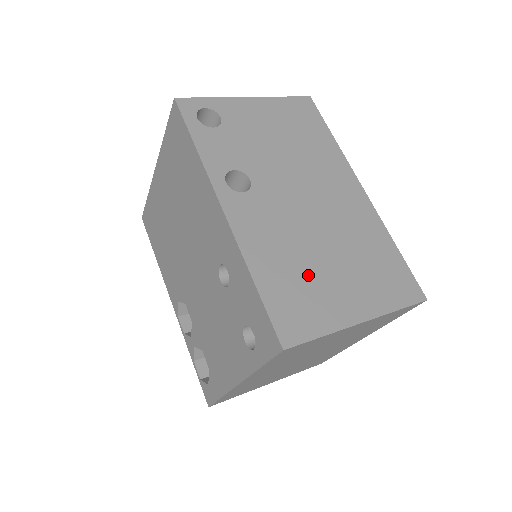
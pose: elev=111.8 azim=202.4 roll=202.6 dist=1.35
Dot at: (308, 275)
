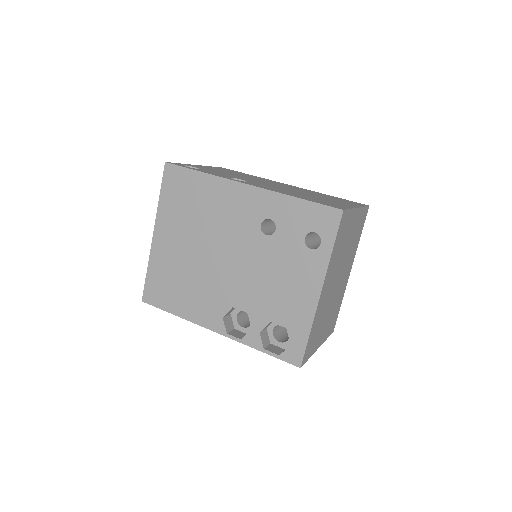
Dot at: (315, 198)
